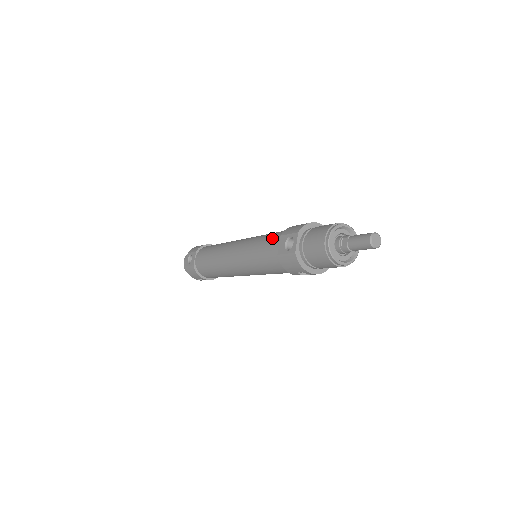
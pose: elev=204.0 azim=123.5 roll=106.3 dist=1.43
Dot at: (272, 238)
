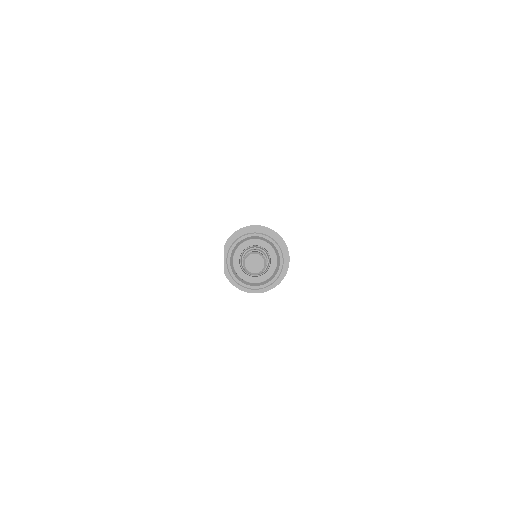
Dot at: occluded
